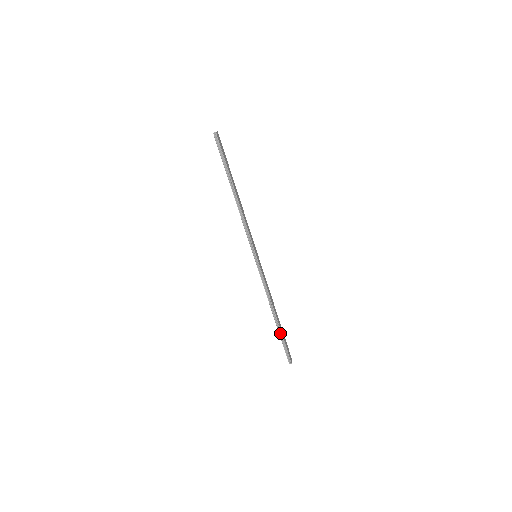
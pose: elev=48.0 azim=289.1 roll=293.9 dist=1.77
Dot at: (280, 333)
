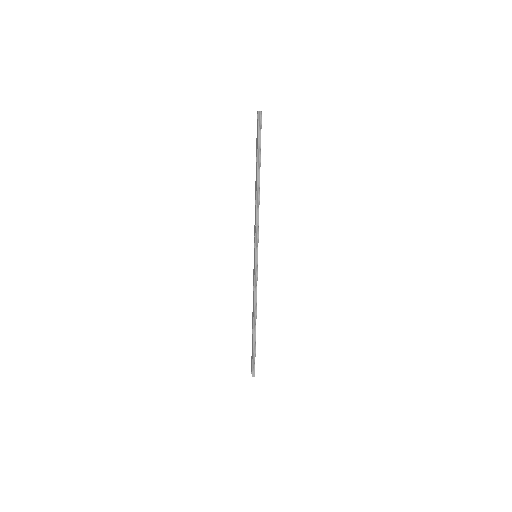
Dot at: (254, 343)
